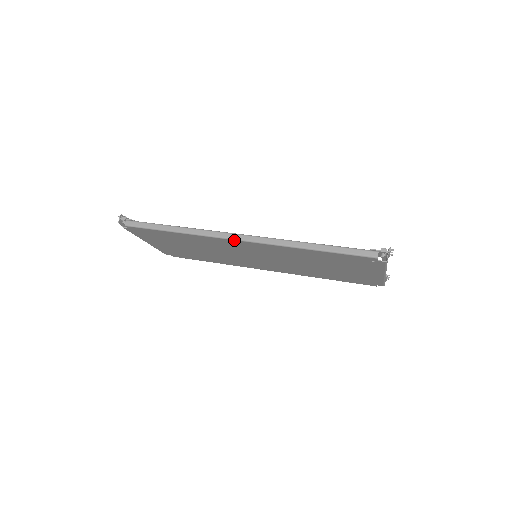
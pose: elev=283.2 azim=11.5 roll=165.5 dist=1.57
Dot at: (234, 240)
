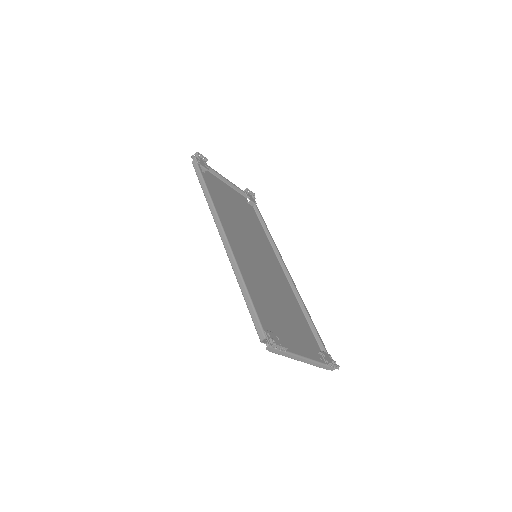
Dot at: (219, 233)
